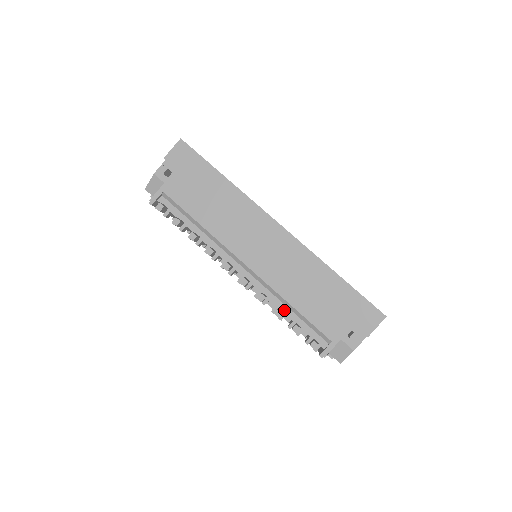
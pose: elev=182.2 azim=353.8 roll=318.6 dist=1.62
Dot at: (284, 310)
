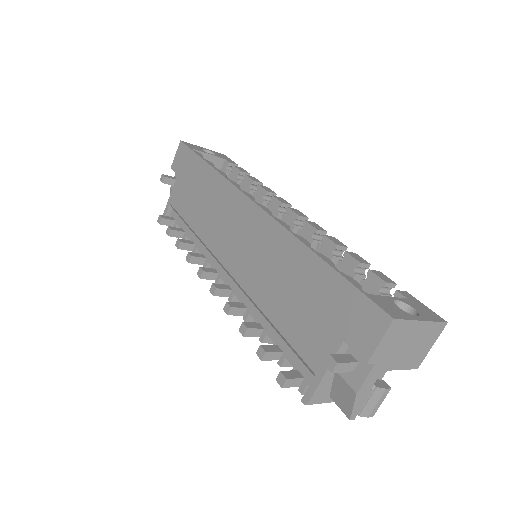
Dot at: (264, 326)
